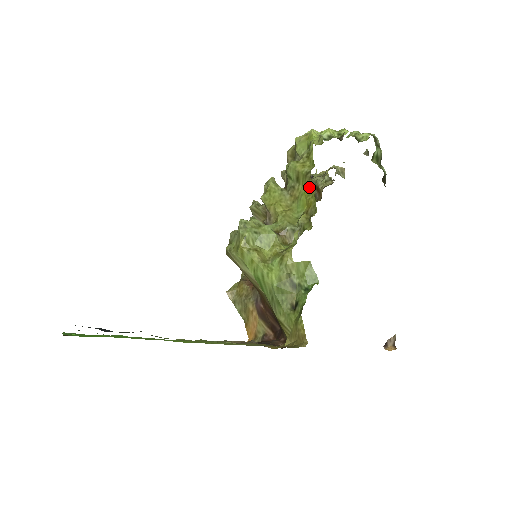
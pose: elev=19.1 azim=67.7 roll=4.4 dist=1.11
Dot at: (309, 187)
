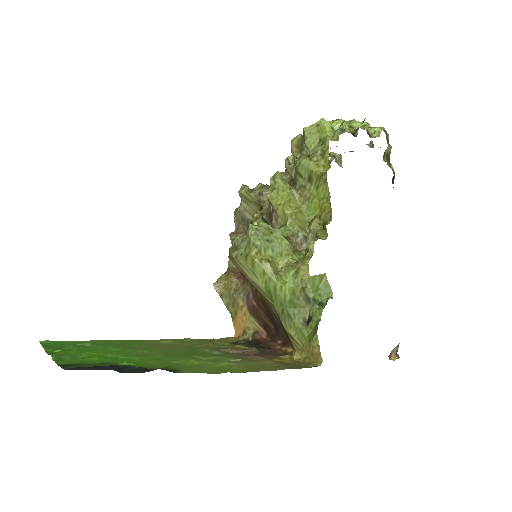
Dot at: (324, 190)
